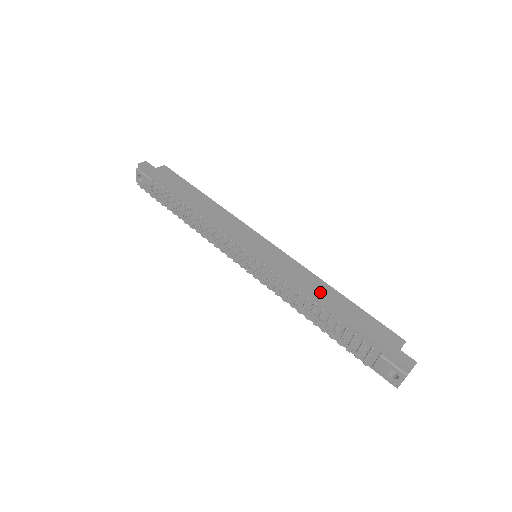
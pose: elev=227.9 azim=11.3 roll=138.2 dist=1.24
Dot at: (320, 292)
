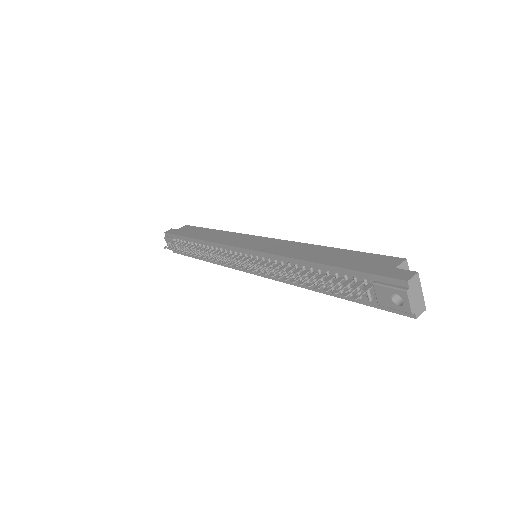
Dot at: (306, 254)
